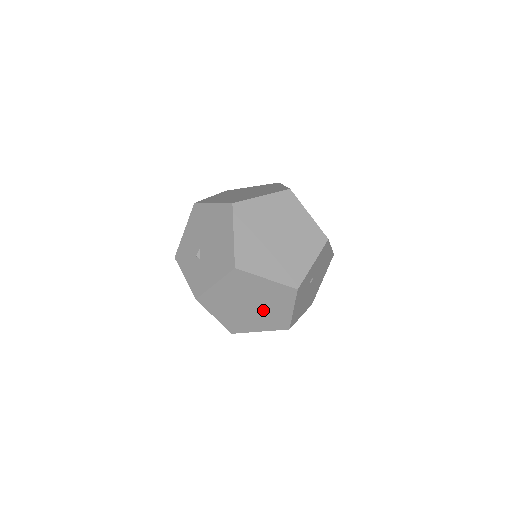
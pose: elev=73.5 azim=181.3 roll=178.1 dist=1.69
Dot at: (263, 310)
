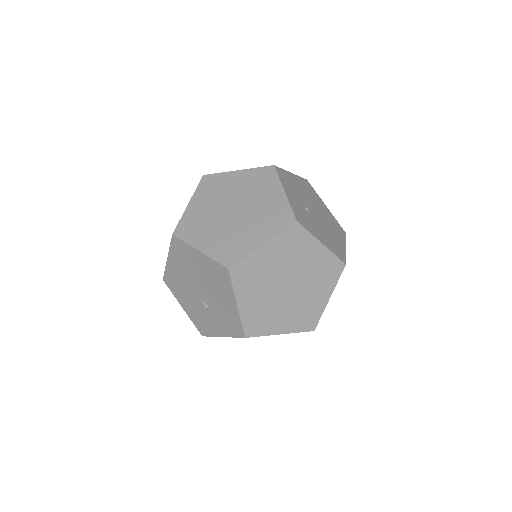
Dot at: (302, 276)
